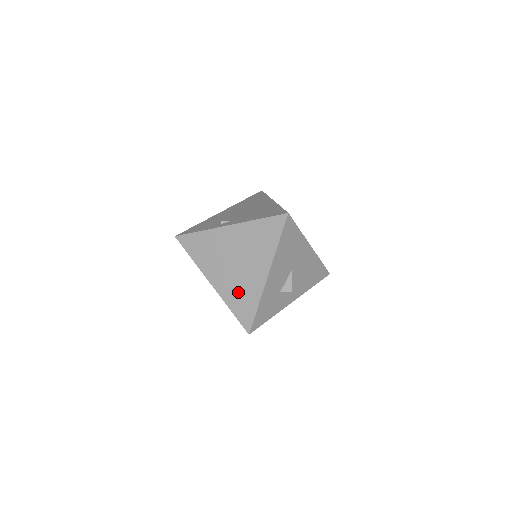
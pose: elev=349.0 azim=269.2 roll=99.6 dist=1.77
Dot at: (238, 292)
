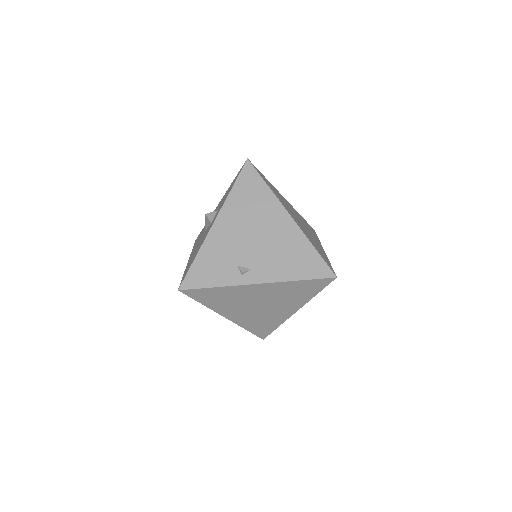
Dot at: (258, 321)
